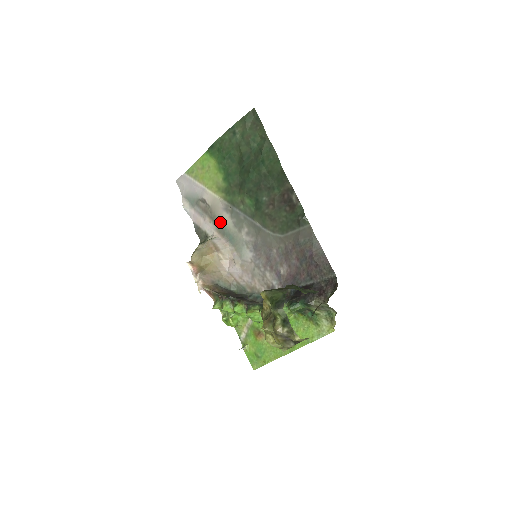
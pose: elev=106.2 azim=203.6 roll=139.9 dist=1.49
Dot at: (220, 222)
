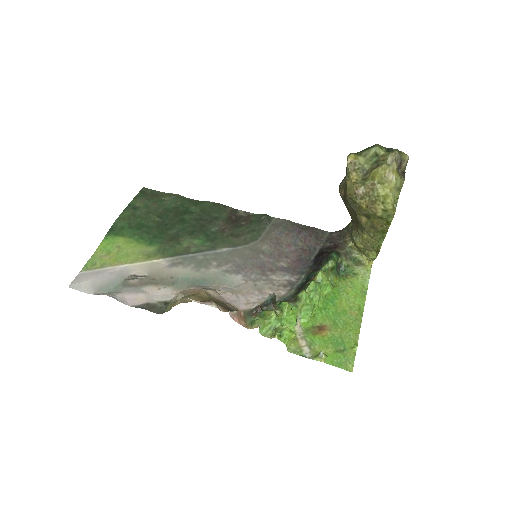
Dot at: (175, 278)
